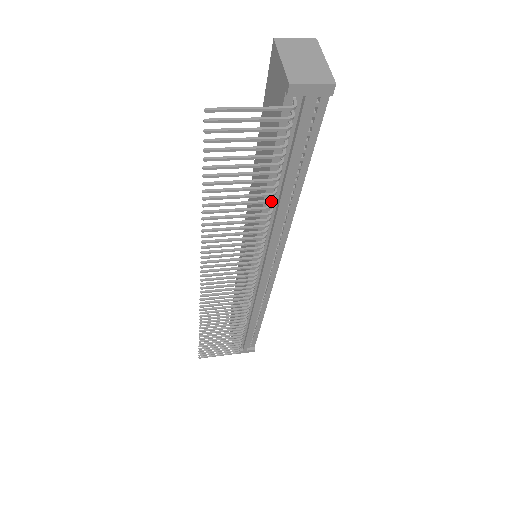
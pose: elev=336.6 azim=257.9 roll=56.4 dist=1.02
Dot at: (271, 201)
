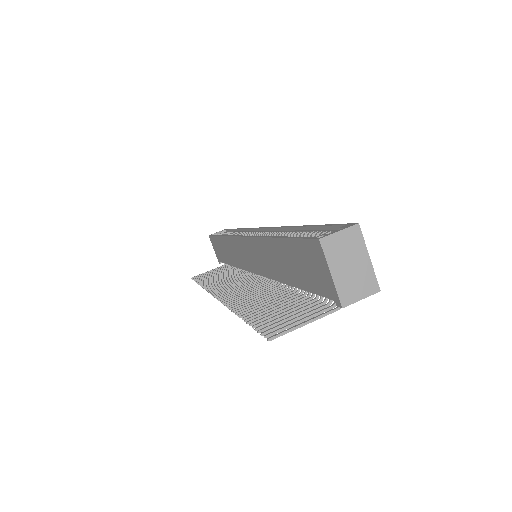
Dot at: (294, 292)
